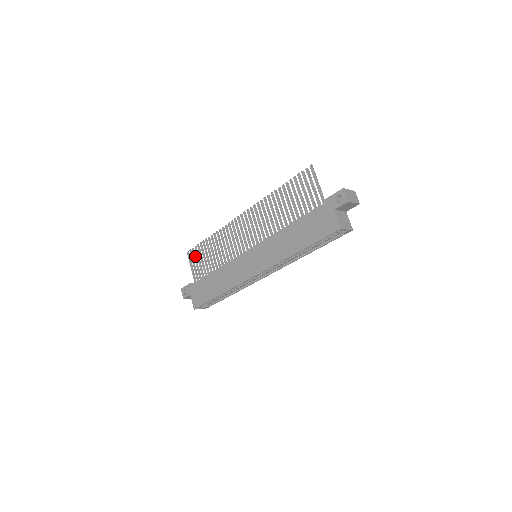
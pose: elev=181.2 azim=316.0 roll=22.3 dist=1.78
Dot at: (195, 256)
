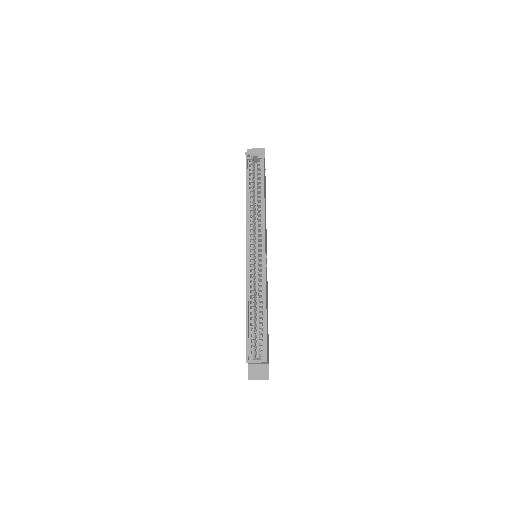
Dot at: occluded
